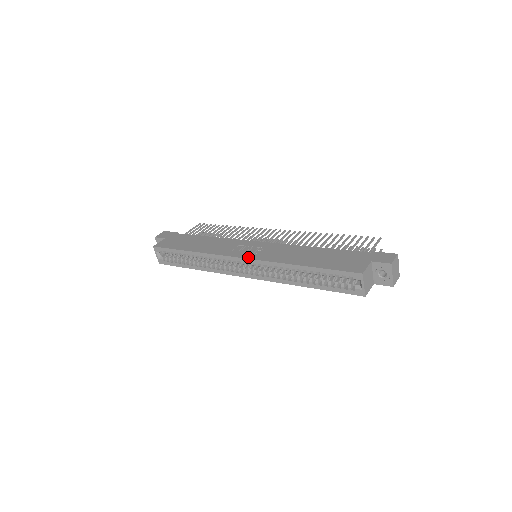
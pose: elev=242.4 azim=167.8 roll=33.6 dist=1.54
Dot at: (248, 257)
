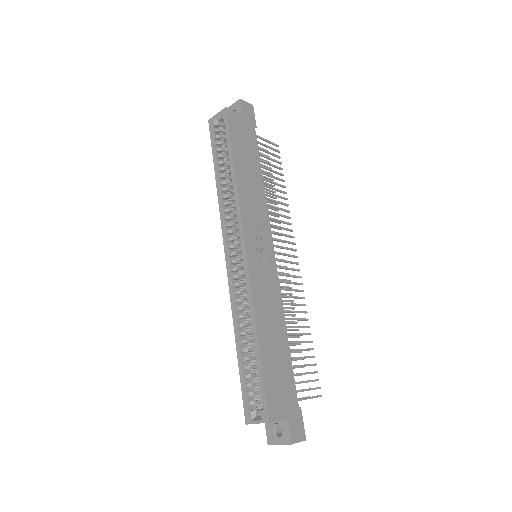
Dot at: (249, 258)
